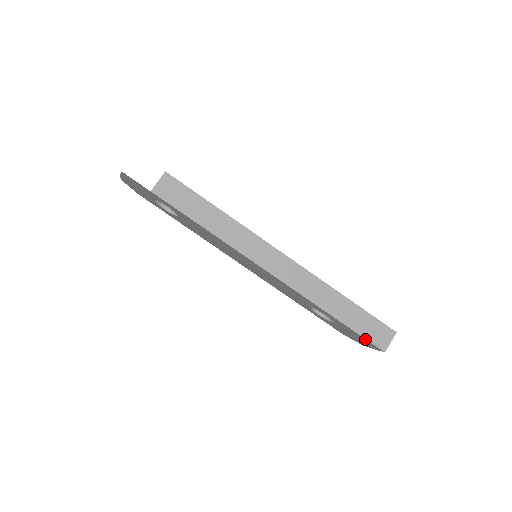
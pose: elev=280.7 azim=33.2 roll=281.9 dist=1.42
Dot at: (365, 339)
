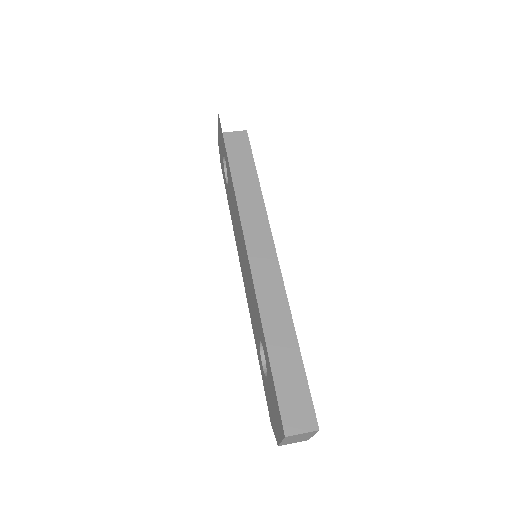
Dot at: (277, 401)
